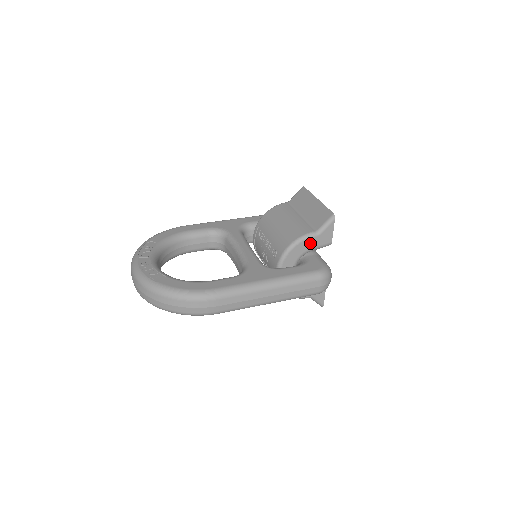
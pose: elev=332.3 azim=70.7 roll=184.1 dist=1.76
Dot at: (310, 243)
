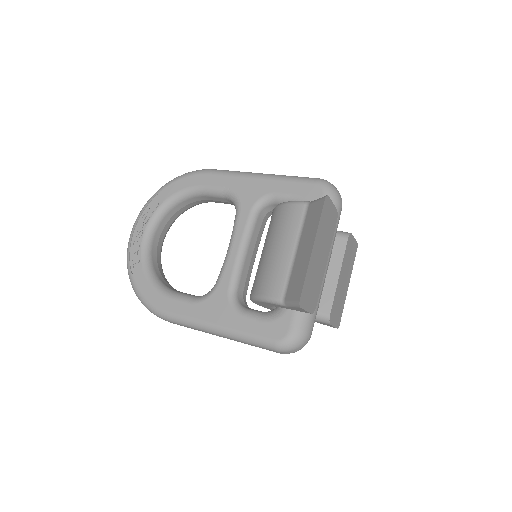
Dot at: (278, 305)
